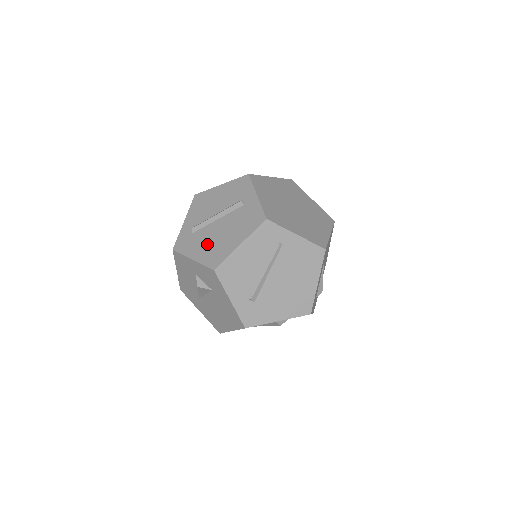
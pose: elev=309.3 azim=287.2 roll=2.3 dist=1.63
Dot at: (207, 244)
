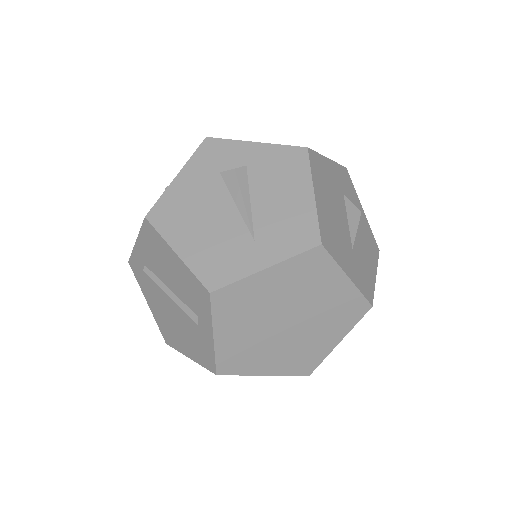
Dot at: (160, 310)
